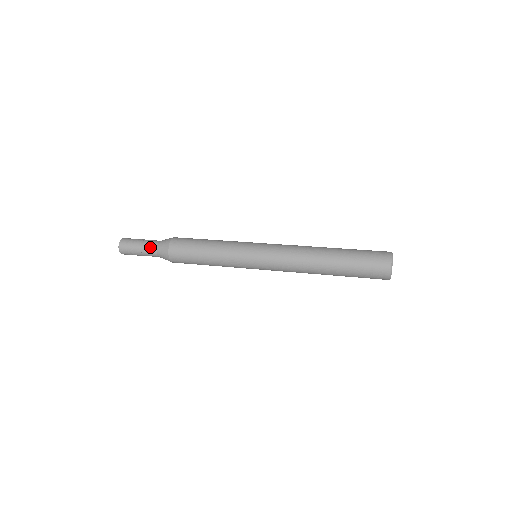
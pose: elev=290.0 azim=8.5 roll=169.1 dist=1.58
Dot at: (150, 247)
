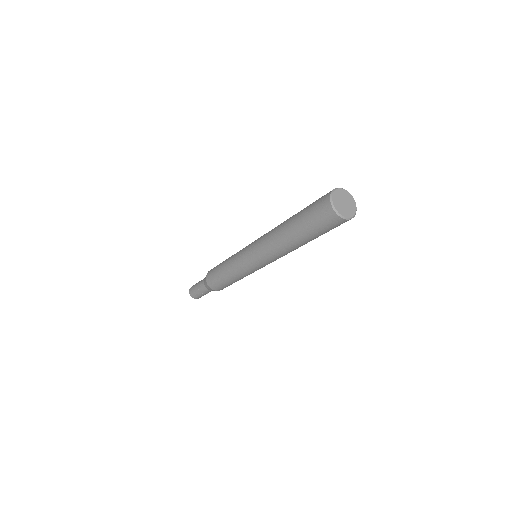
Dot at: (203, 289)
